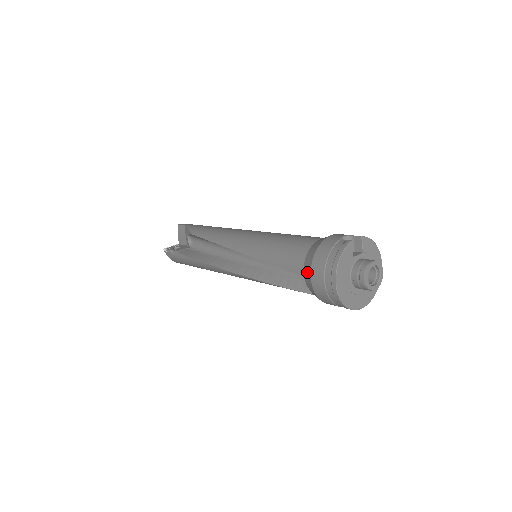
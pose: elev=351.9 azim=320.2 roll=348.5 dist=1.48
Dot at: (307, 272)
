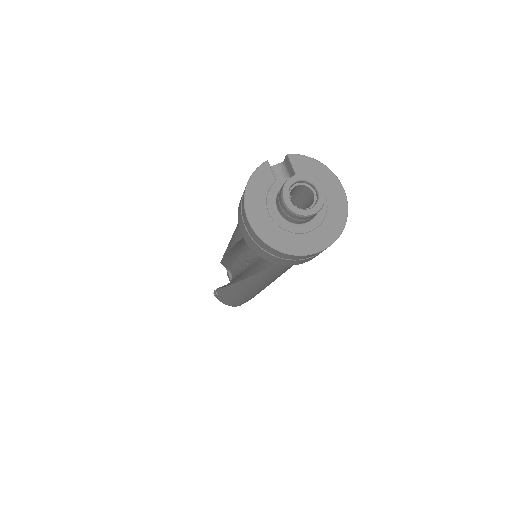
Dot at: occluded
